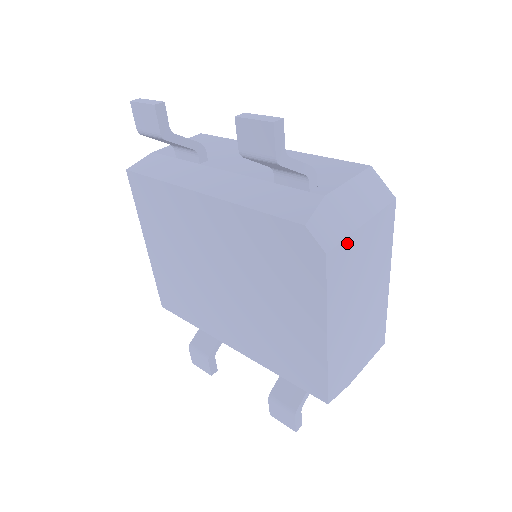
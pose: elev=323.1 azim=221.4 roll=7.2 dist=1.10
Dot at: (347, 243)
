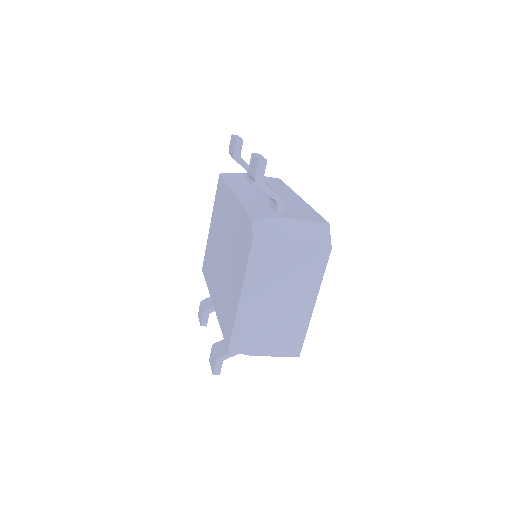
Dot at: (274, 246)
